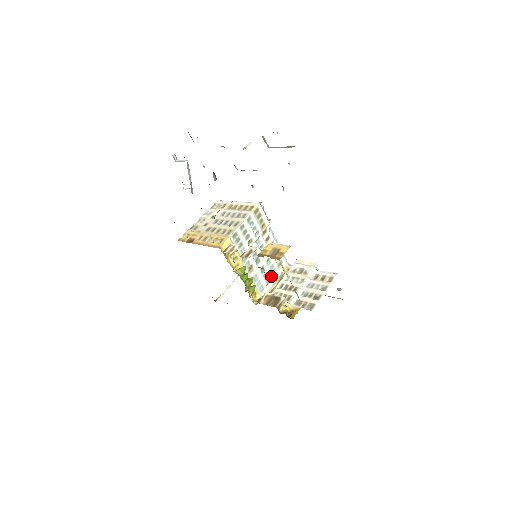
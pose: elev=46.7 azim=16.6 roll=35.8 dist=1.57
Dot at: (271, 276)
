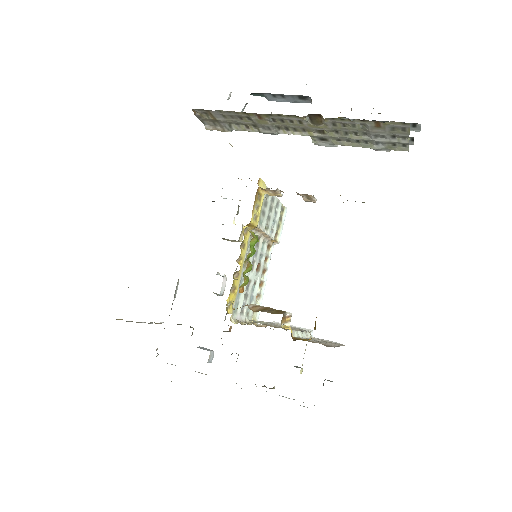
Dot at: (246, 308)
